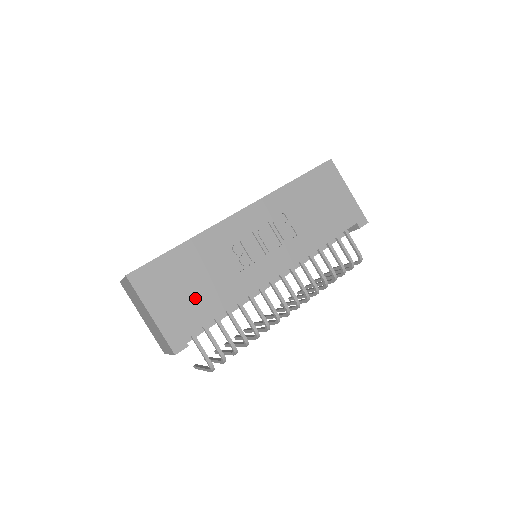
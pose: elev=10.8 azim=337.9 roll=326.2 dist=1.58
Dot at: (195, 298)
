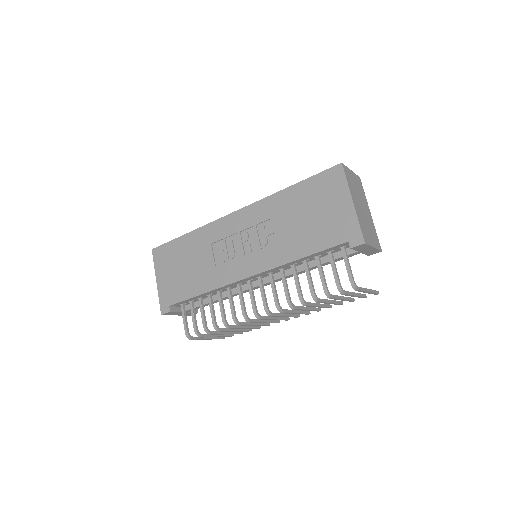
Dot at: (183, 278)
